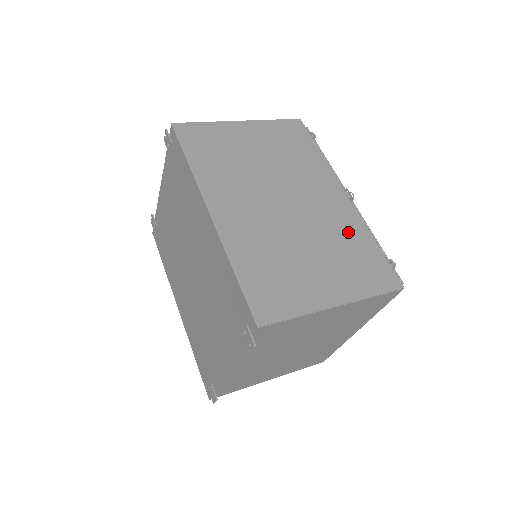
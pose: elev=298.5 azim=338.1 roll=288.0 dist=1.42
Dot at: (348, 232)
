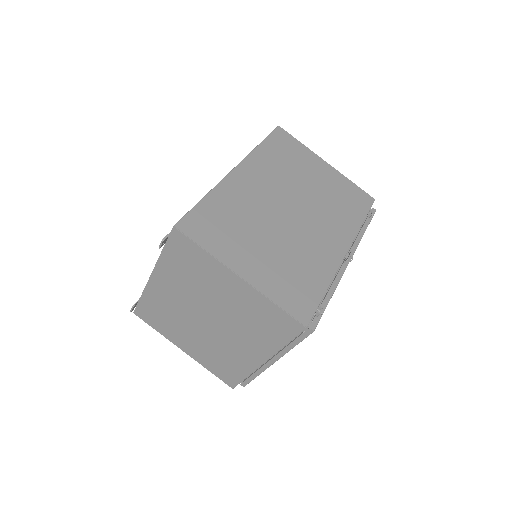
Dot at: (313, 265)
